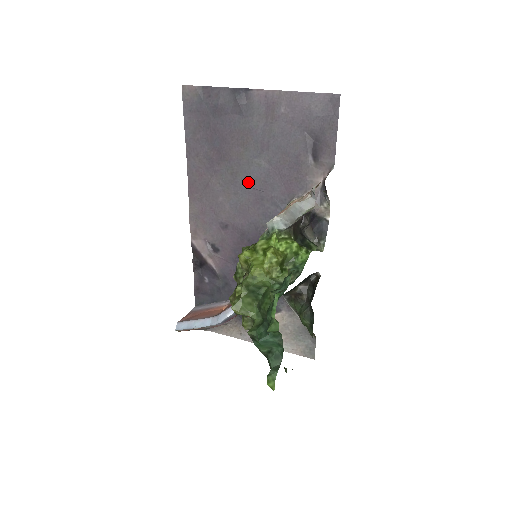
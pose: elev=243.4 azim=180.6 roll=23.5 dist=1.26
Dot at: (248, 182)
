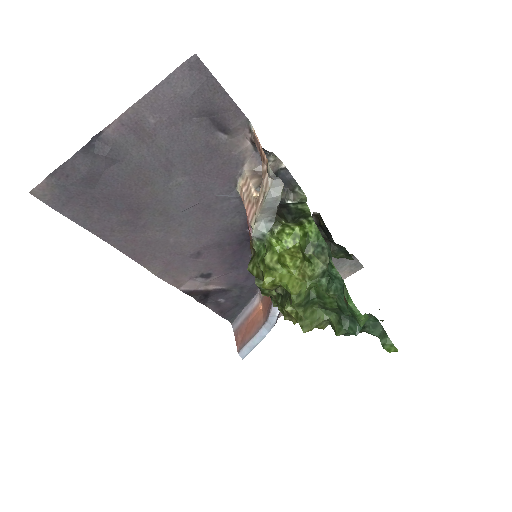
Dot at: (183, 206)
